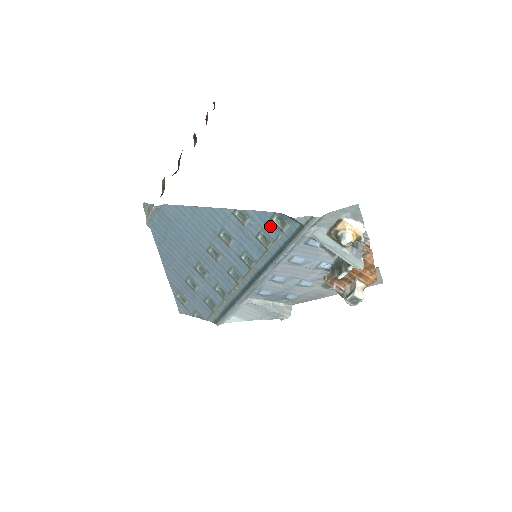
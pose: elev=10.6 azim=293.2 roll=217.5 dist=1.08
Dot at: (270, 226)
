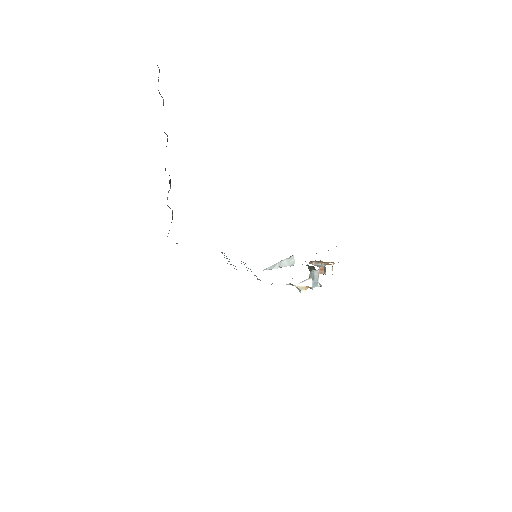
Dot at: occluded
